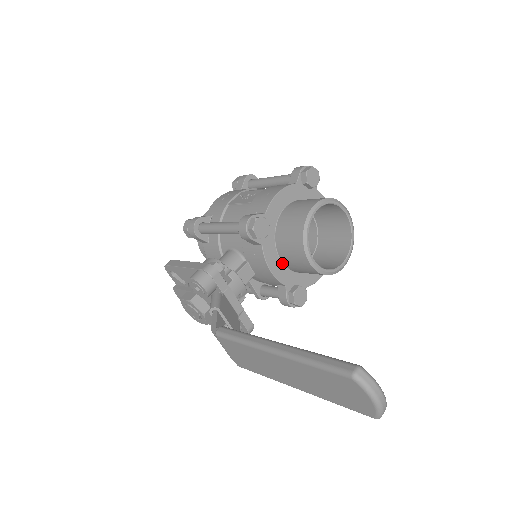
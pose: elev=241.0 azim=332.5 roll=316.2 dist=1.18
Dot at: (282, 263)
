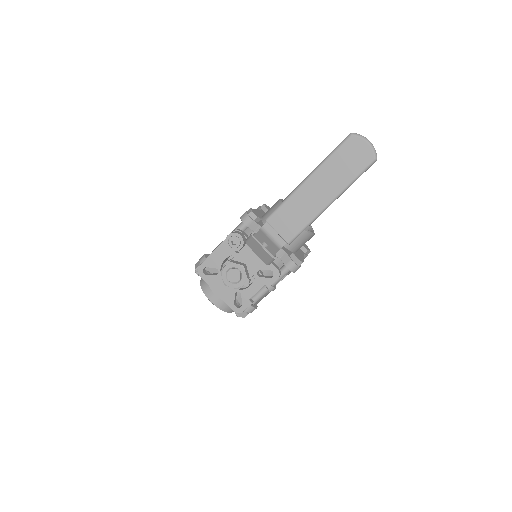
Dot at: occluded
